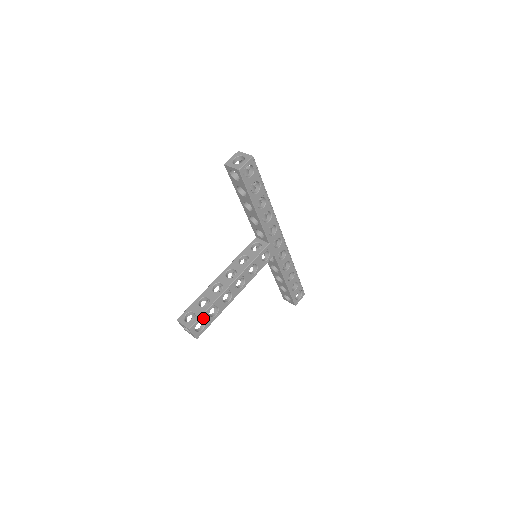
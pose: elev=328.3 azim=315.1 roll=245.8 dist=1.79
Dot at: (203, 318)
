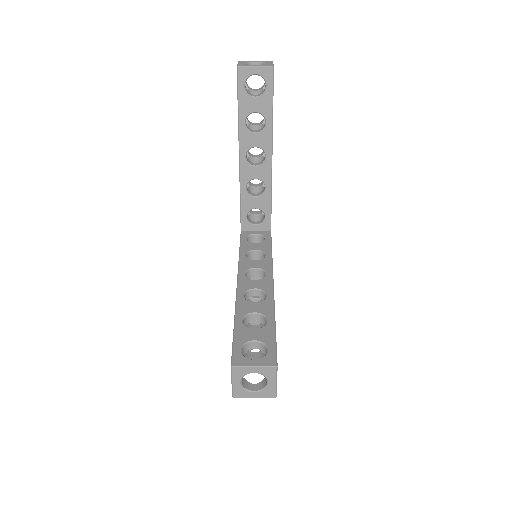
Dot at: occluded
